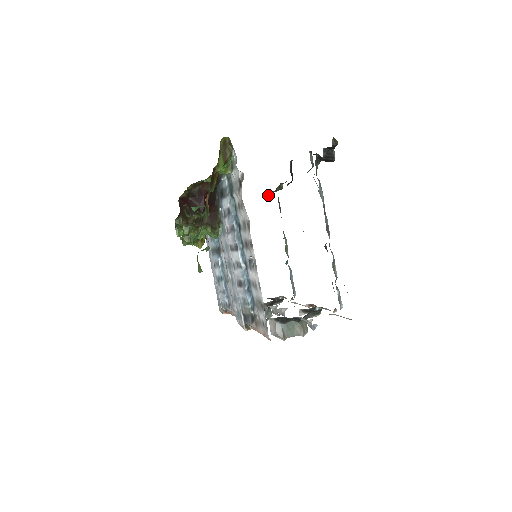
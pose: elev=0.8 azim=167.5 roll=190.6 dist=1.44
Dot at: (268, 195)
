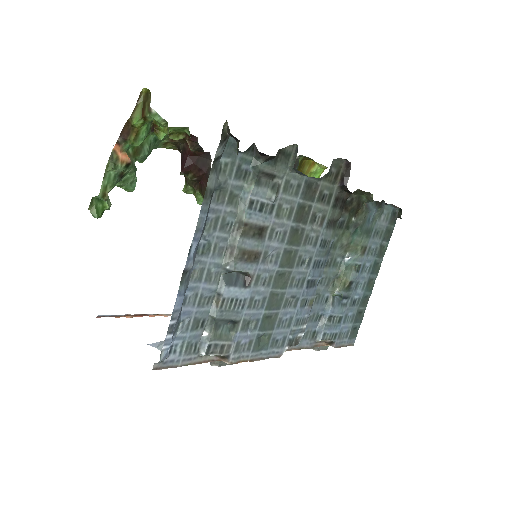
Dot at: (399, 209)
